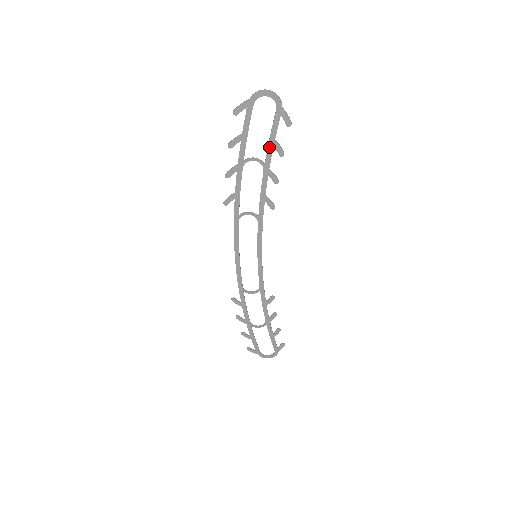
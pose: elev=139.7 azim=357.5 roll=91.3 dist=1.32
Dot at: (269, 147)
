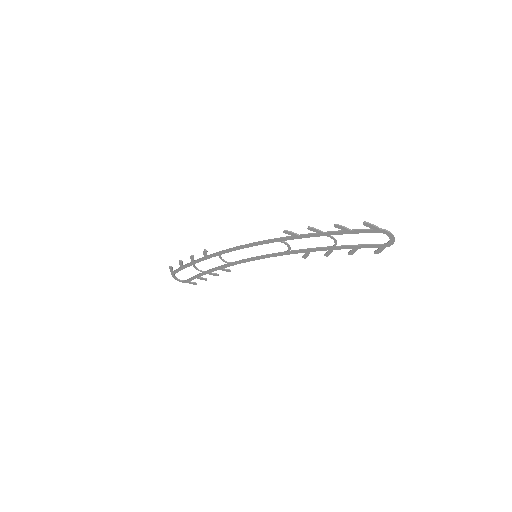
Dot at: (351, 246)
